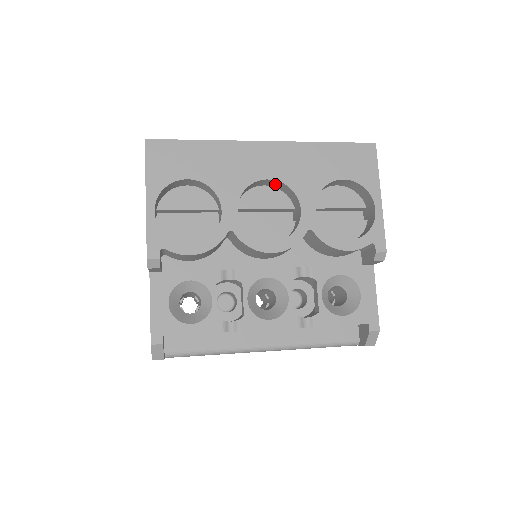
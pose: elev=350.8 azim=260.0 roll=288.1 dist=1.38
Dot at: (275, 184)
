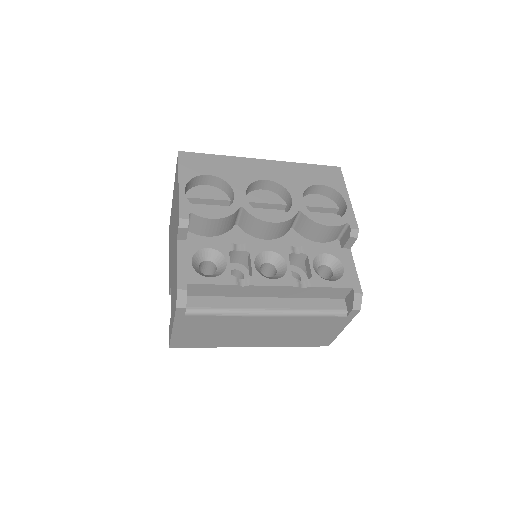
Dot at: (271, 187)
